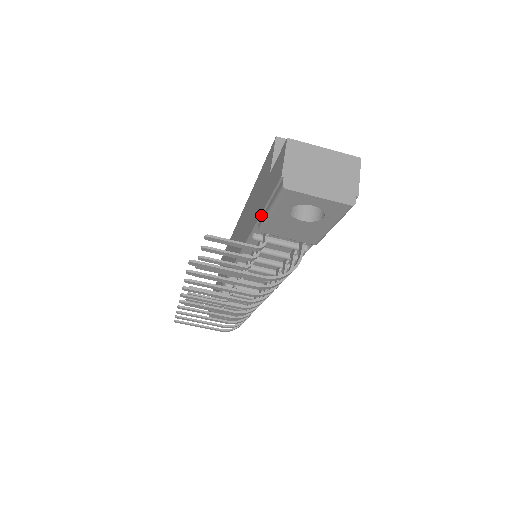
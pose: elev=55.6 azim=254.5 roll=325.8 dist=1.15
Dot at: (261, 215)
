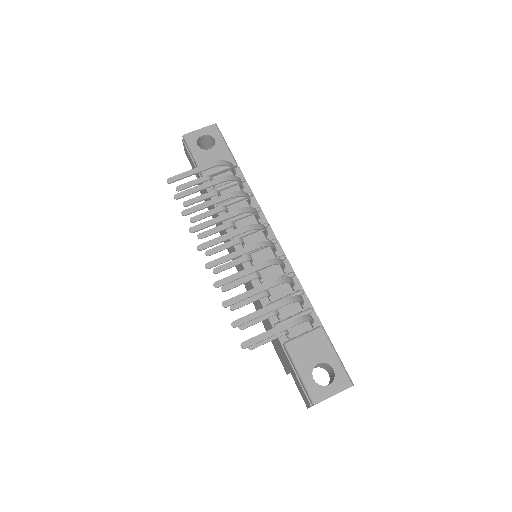
Dot at: occluded
